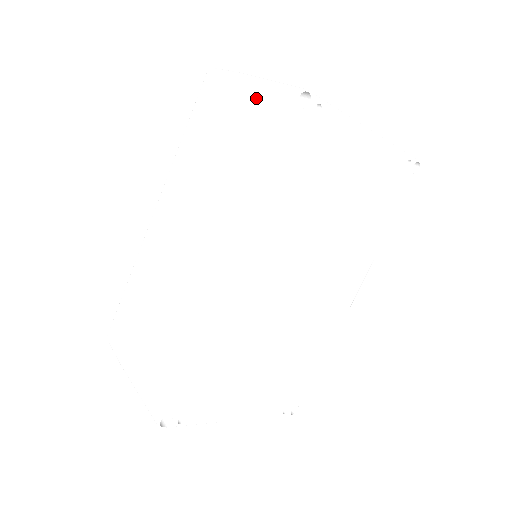
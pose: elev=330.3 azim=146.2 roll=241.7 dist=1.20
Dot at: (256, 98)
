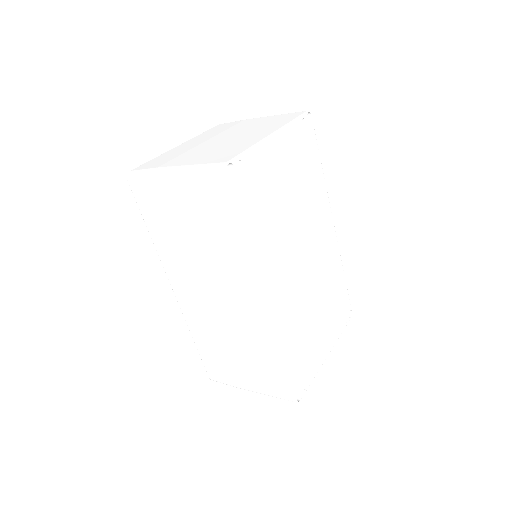
Dot at: (192, 185)
